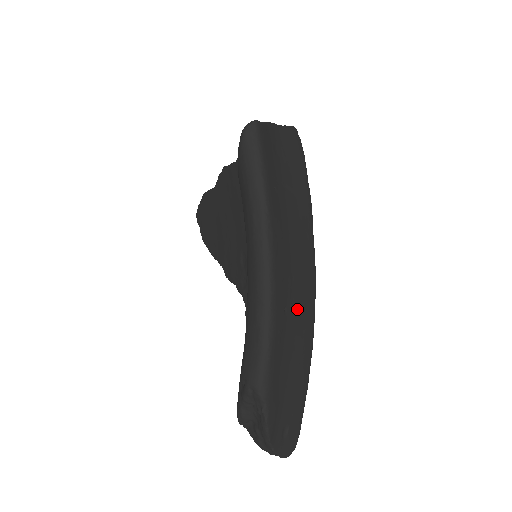
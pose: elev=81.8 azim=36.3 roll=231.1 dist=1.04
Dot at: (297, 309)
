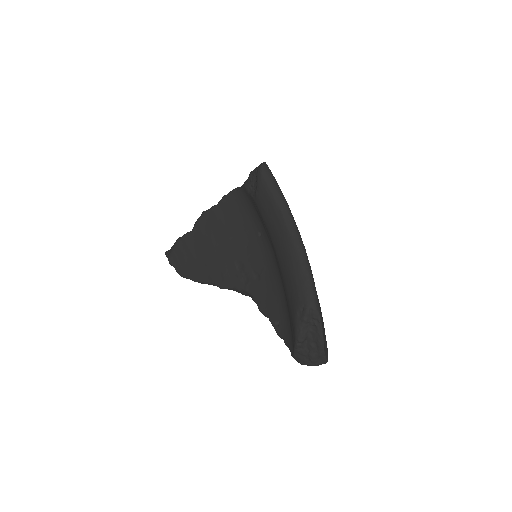
Dot at: occluded
